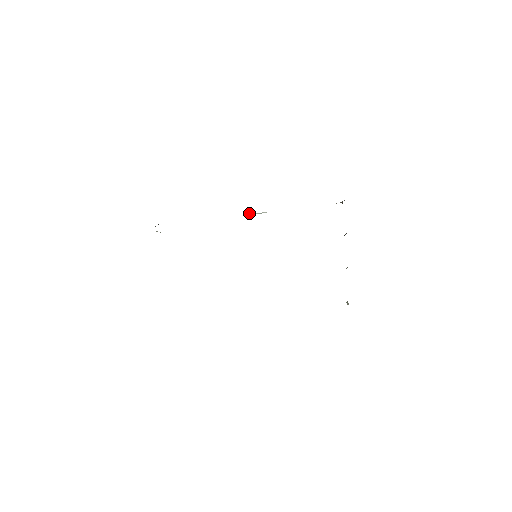
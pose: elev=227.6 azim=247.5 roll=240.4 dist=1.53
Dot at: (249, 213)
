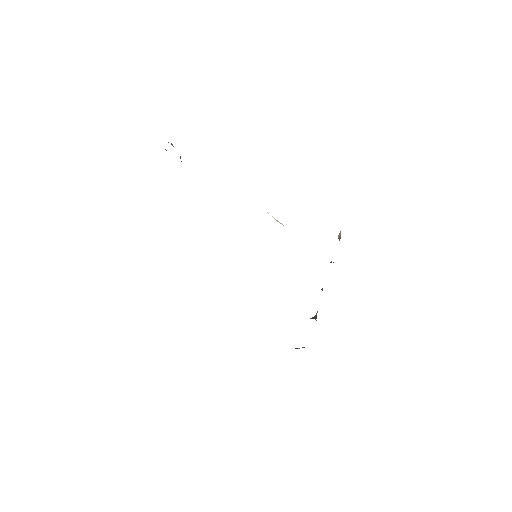
Dot at: occluded
